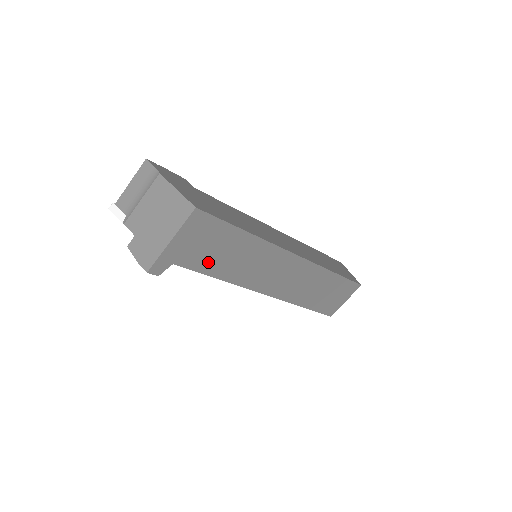
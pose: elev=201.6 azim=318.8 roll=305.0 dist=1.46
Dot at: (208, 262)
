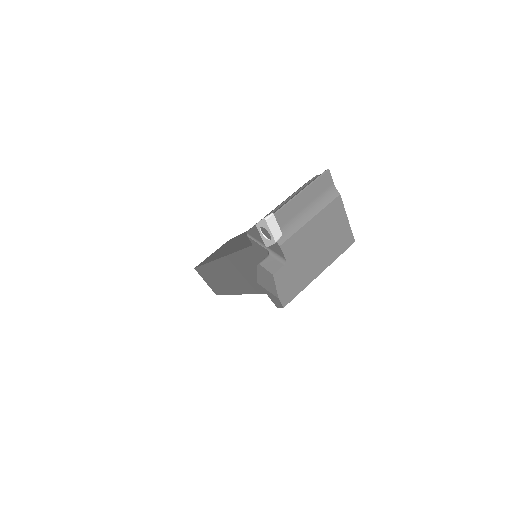
Dot at: occluded
